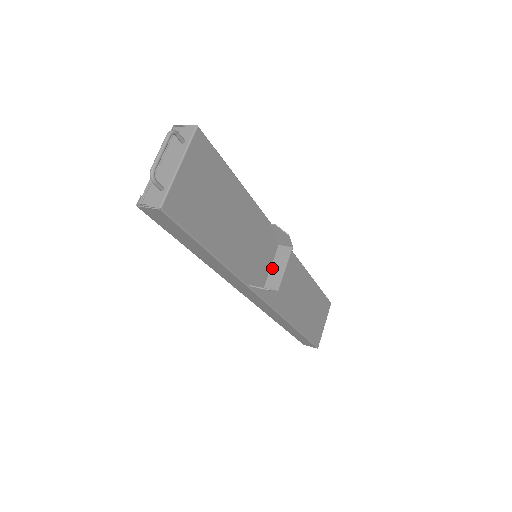
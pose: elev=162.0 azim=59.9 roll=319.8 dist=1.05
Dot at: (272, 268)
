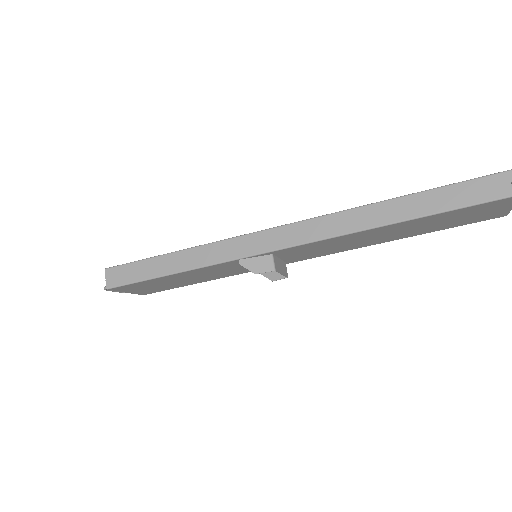
Dot at: (279, 261)
